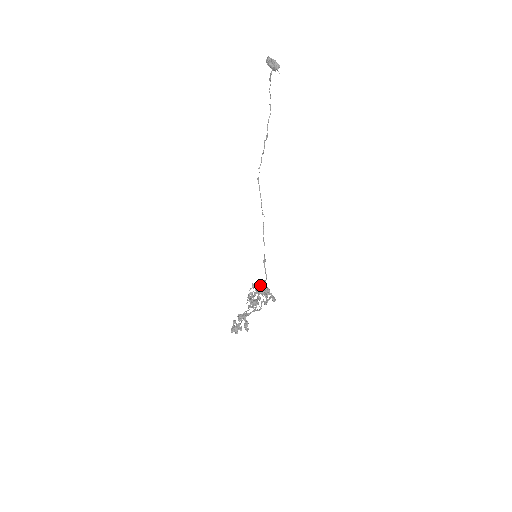
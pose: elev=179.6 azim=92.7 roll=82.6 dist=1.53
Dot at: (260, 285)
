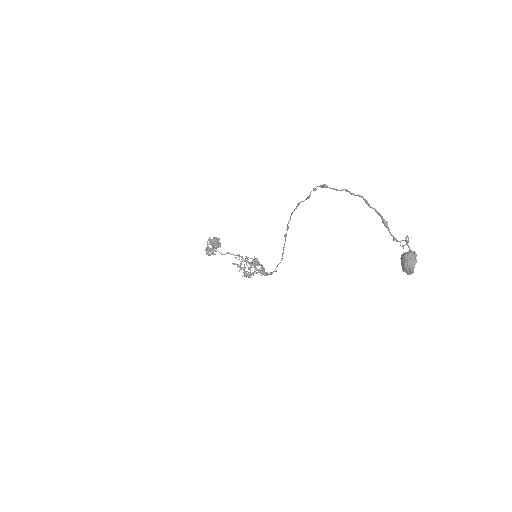
Dot at: (255, 265)
